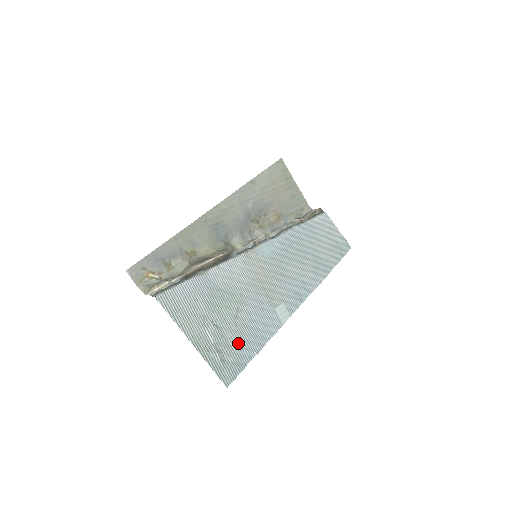
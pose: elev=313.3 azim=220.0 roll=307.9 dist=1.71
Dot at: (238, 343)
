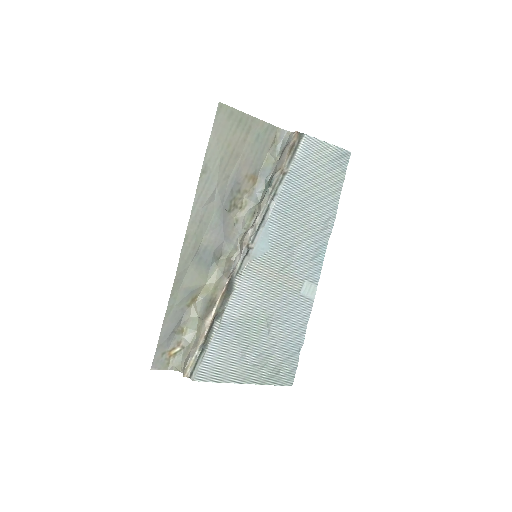
Dot at: (283, 350)
